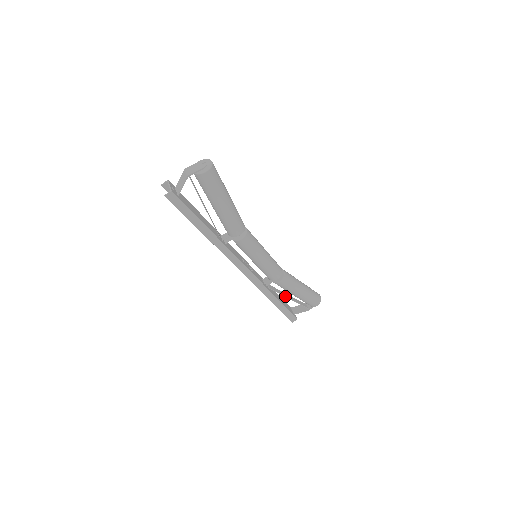
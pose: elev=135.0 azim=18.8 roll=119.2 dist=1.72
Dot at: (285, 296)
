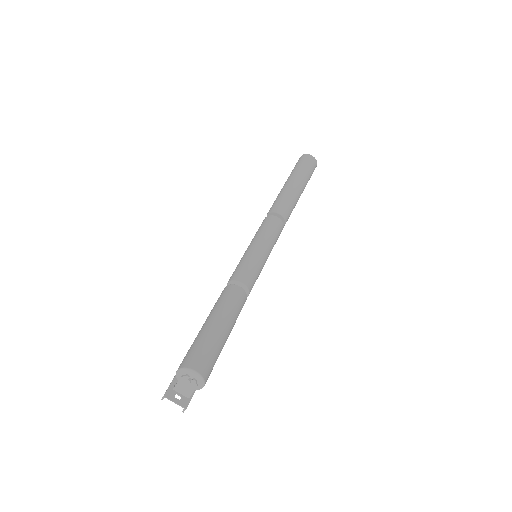
Dot at: occluded
